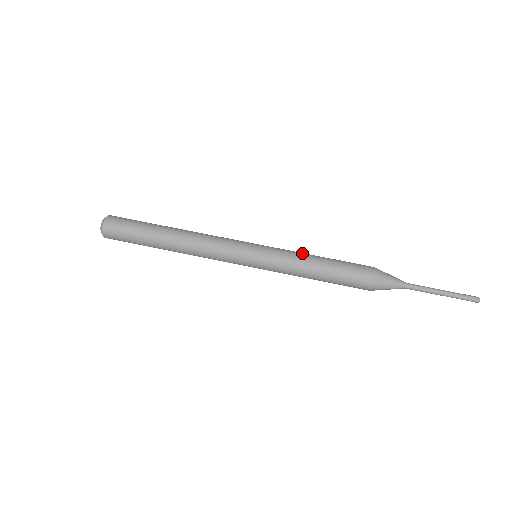
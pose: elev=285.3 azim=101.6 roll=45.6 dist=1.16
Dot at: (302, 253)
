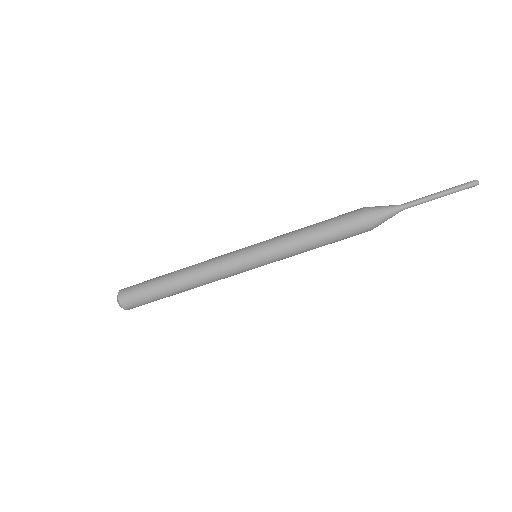
Dot at: (293, 232)
